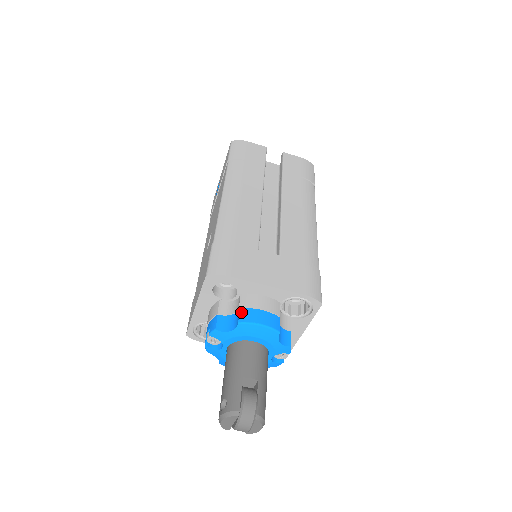
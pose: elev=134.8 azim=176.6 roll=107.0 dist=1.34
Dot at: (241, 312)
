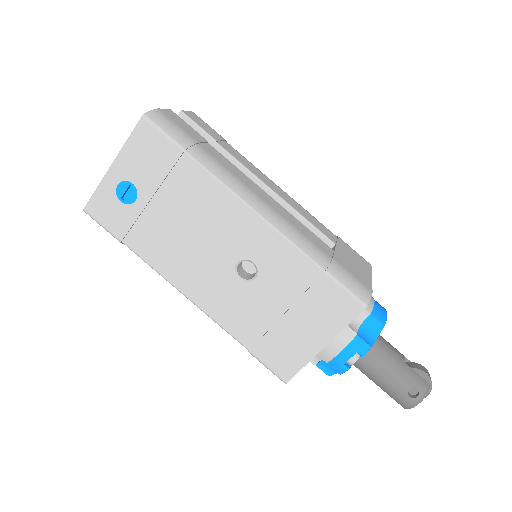
Dot at: (375, 316)
